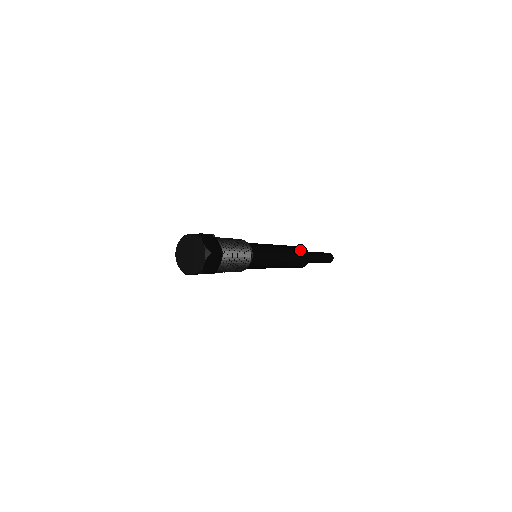
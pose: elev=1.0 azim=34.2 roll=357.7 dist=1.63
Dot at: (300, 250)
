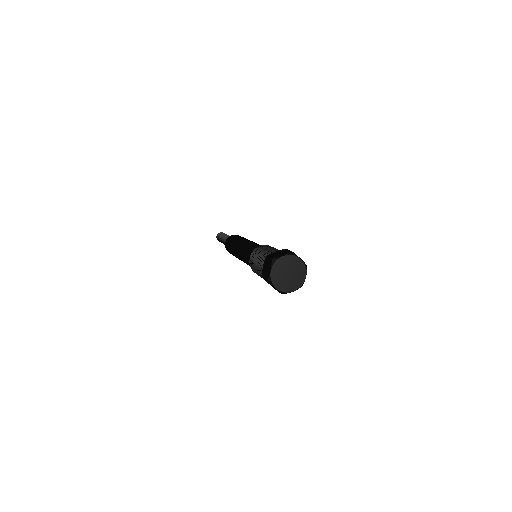
Dot at: occluded
